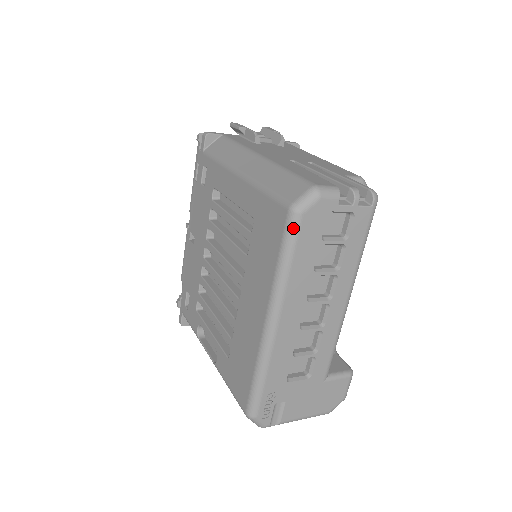
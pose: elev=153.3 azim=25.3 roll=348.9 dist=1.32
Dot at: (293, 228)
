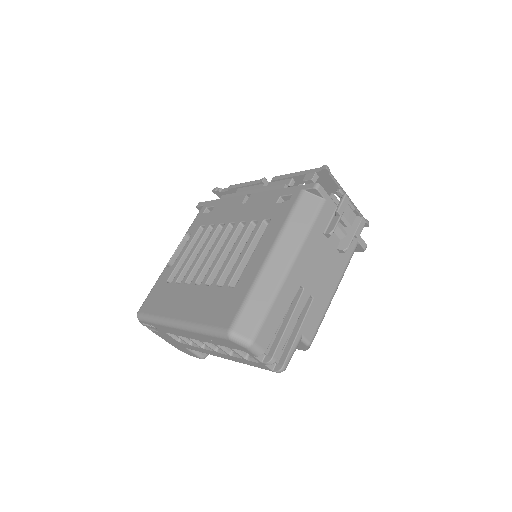
Dot at: (221, 335)
